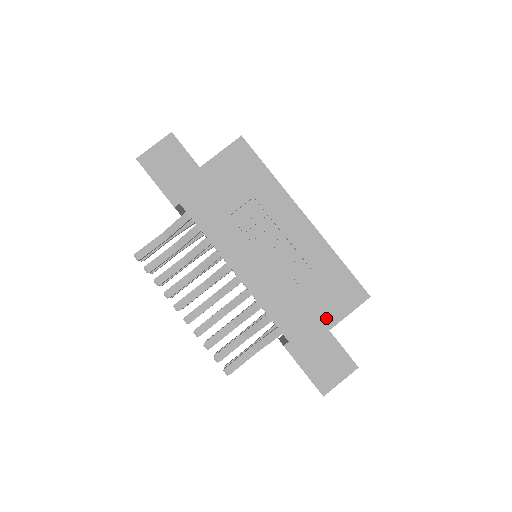
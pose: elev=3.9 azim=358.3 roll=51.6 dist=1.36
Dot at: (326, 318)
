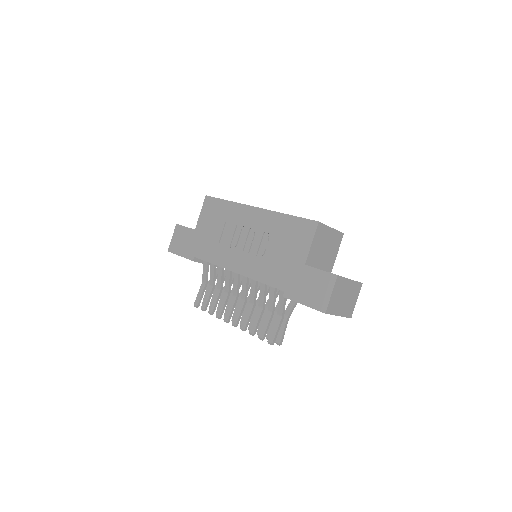
Dot at: (299, 258)
